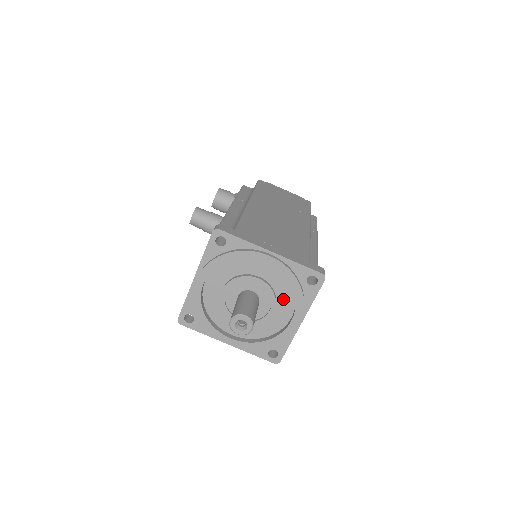
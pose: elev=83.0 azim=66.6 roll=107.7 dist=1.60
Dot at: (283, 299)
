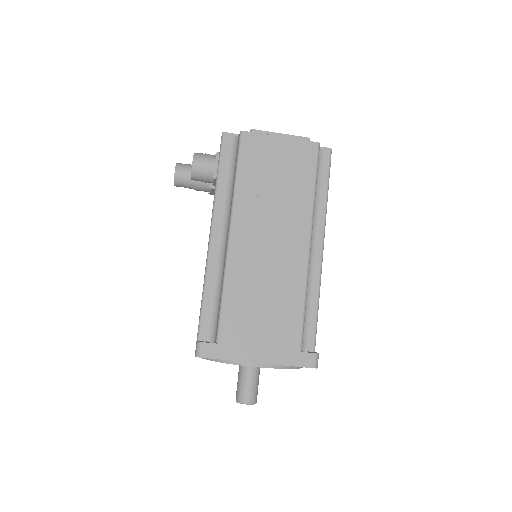
Dot at: occluded
